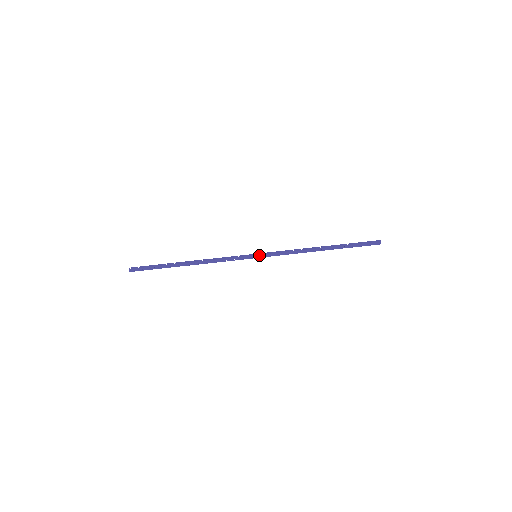
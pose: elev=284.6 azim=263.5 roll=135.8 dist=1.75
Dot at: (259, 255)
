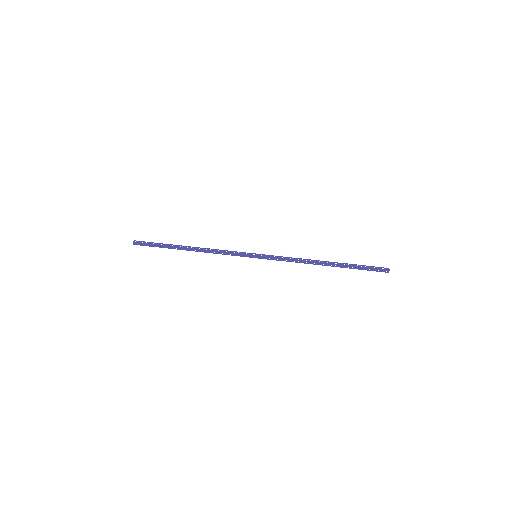
Dot at: (259, 256)
